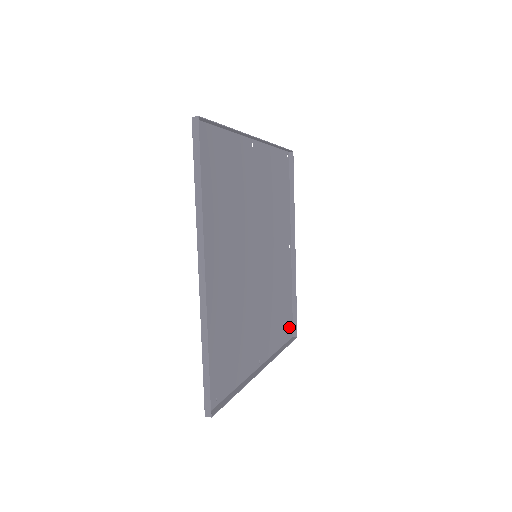
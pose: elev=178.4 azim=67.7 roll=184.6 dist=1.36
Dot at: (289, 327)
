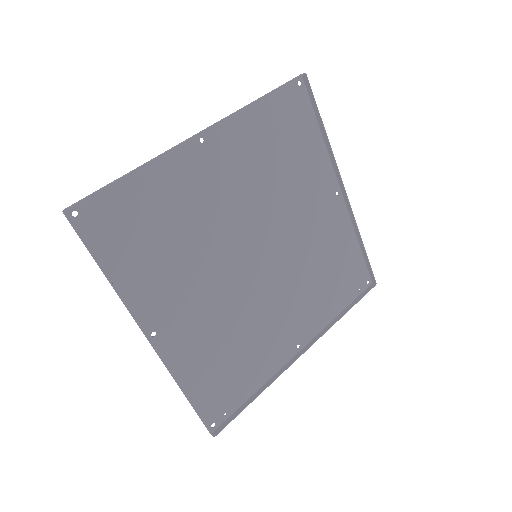
Dot at: (360, 279)
